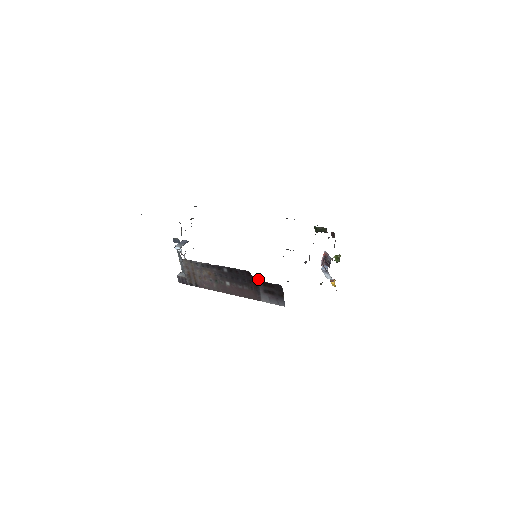
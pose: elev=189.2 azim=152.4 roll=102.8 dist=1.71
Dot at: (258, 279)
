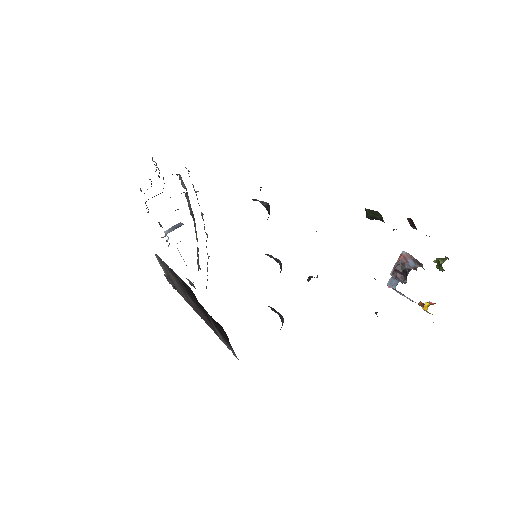
Dot at: occluded
